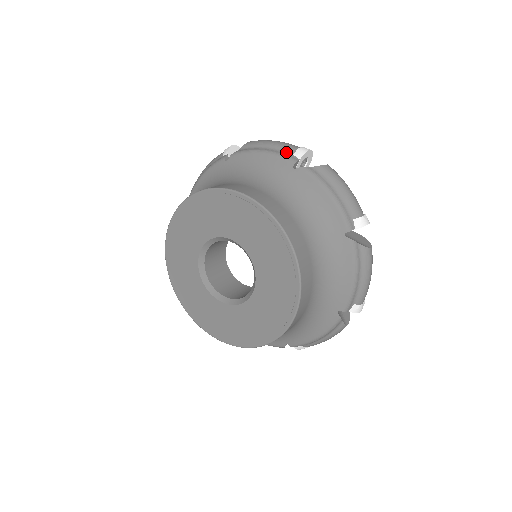
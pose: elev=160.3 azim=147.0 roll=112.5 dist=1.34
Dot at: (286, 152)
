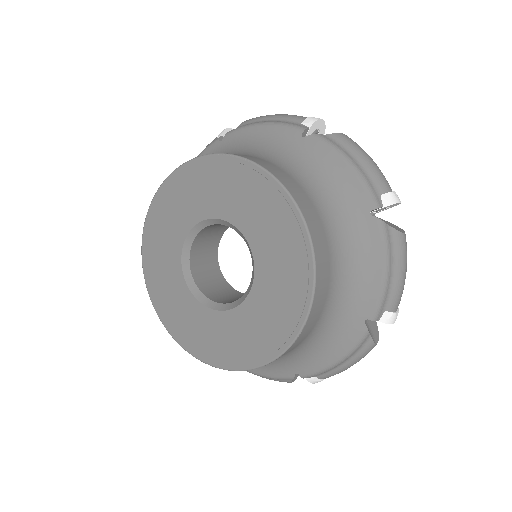
Dot at: occluded
